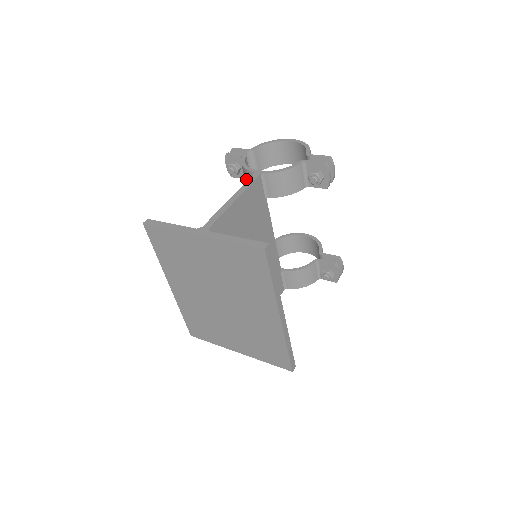
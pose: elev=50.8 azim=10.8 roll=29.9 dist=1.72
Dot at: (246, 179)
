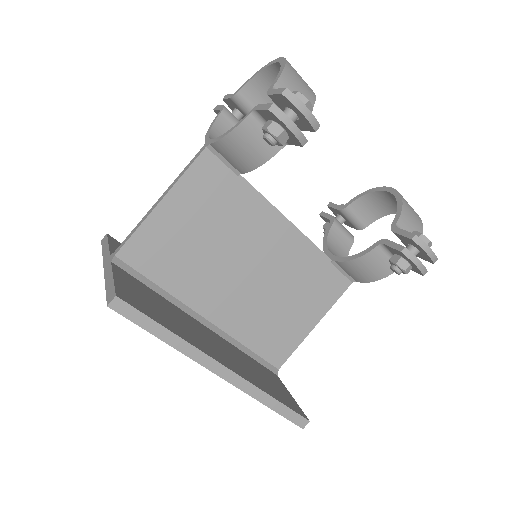
Dot at: occluded
